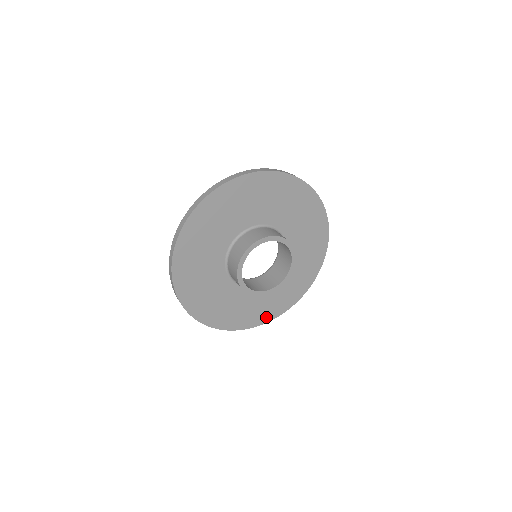
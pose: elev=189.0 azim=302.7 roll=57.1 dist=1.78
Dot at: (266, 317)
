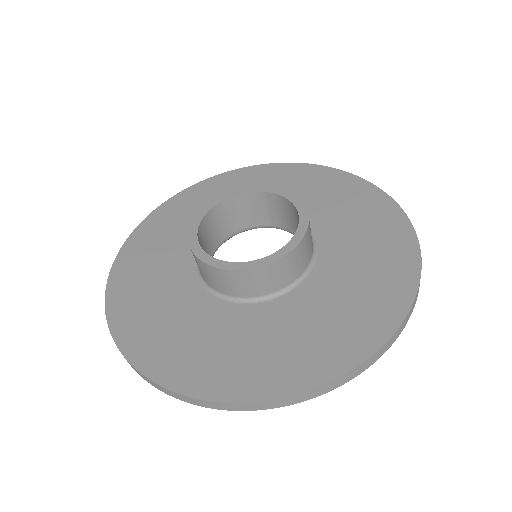
Dot at: (341, 358)
